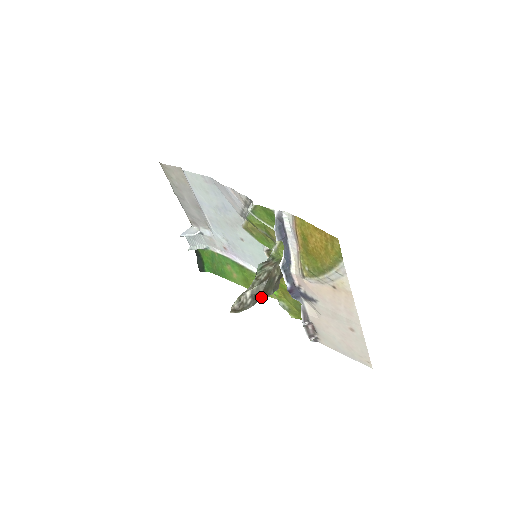
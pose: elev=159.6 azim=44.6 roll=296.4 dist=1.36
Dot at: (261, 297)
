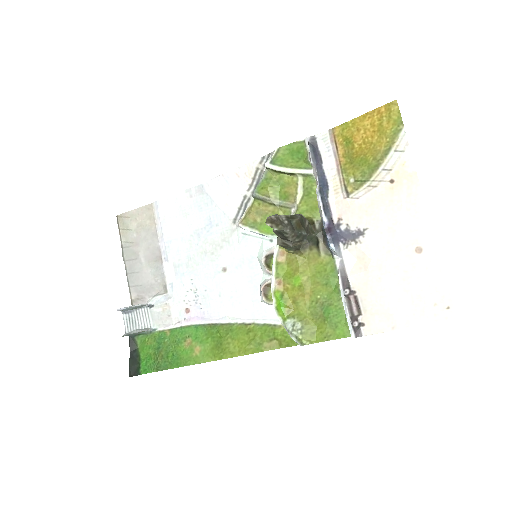
Dot at: (296, 228)
